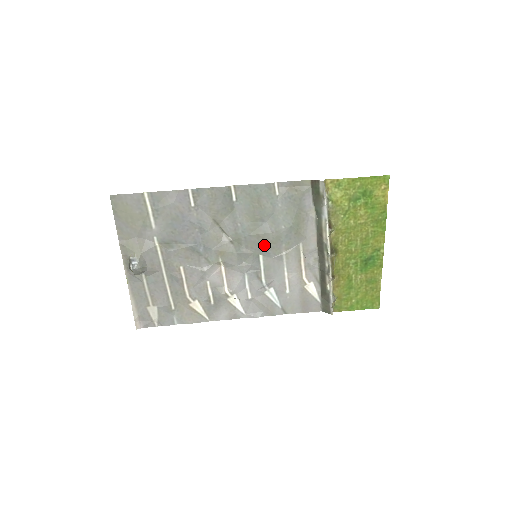
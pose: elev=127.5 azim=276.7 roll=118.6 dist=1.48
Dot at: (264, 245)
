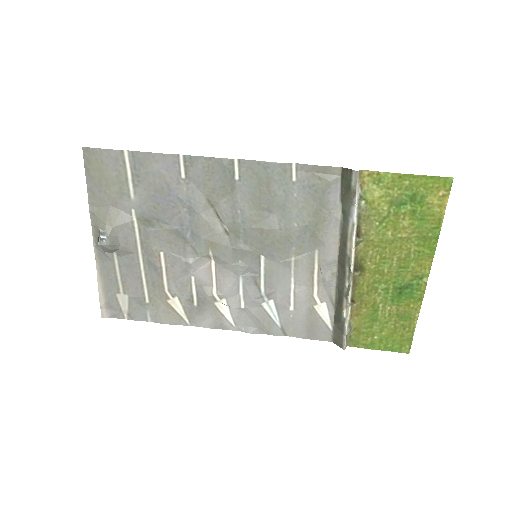
Dot at: (268, 244)
